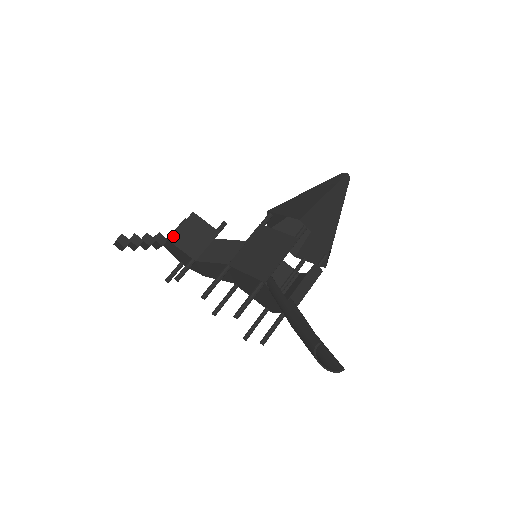
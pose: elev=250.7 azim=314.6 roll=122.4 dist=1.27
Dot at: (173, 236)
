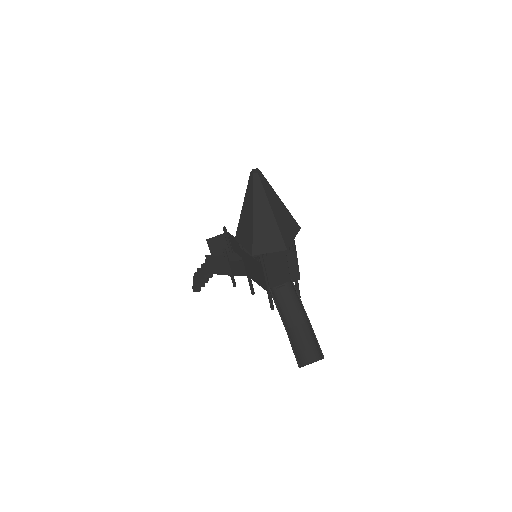
Dot at: (211, 271)
